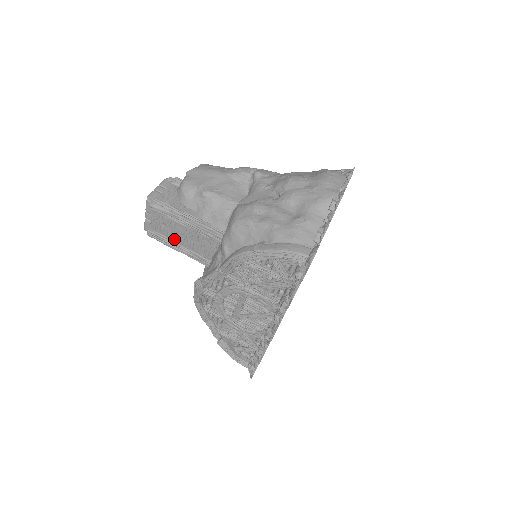
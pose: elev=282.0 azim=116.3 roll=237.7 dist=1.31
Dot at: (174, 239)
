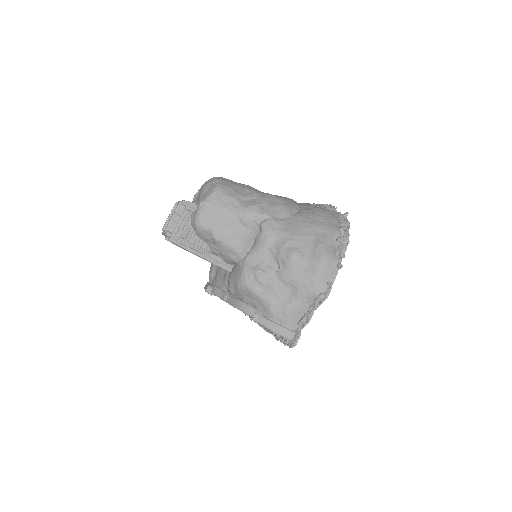
Dot at: occluded
